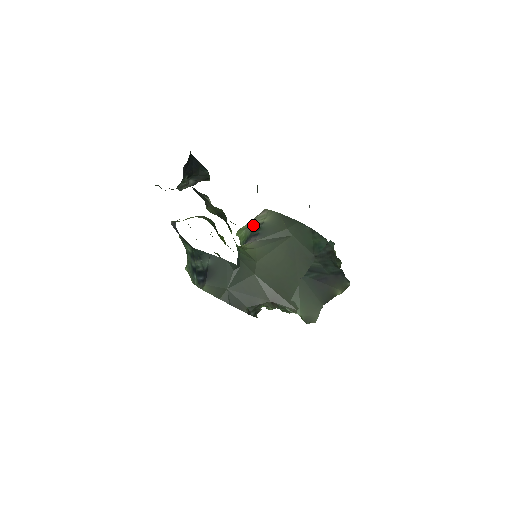
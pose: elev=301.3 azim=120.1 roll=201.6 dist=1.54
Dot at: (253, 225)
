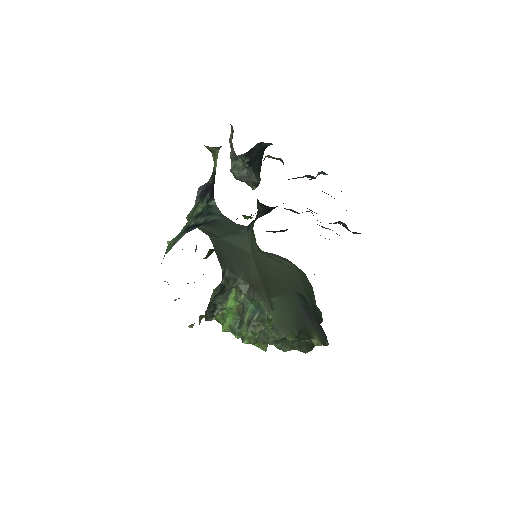
Dot at: occluded
